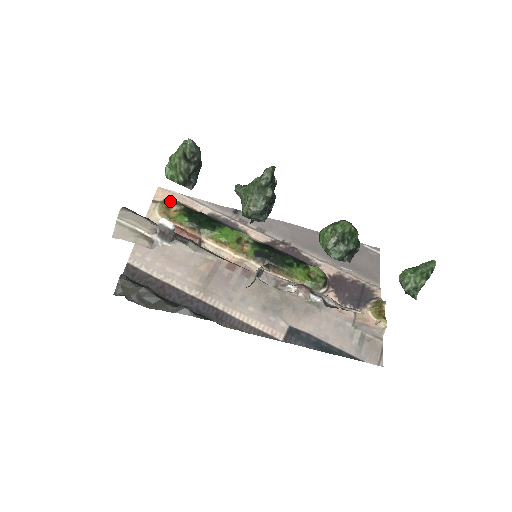
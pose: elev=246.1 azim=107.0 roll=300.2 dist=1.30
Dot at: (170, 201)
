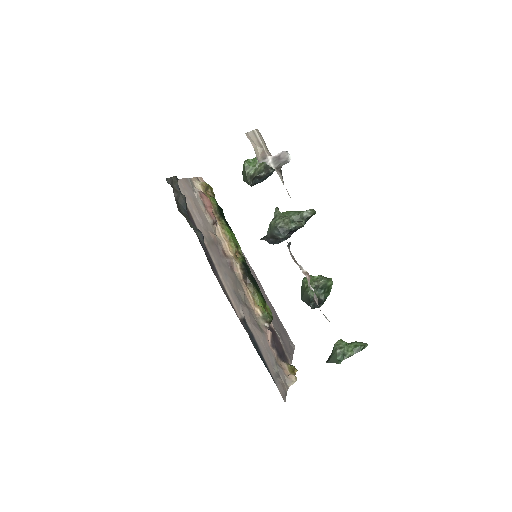
Dot at: (210, 187)
